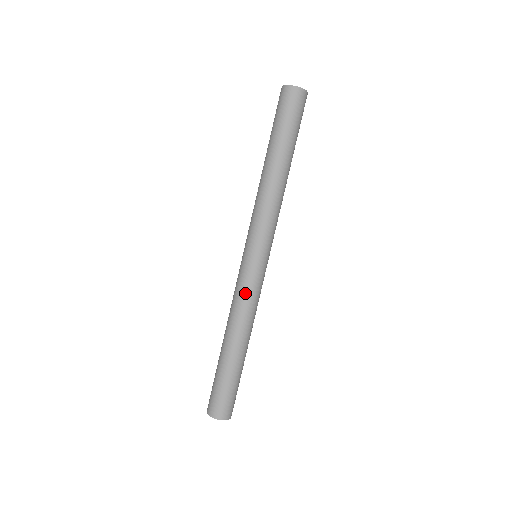
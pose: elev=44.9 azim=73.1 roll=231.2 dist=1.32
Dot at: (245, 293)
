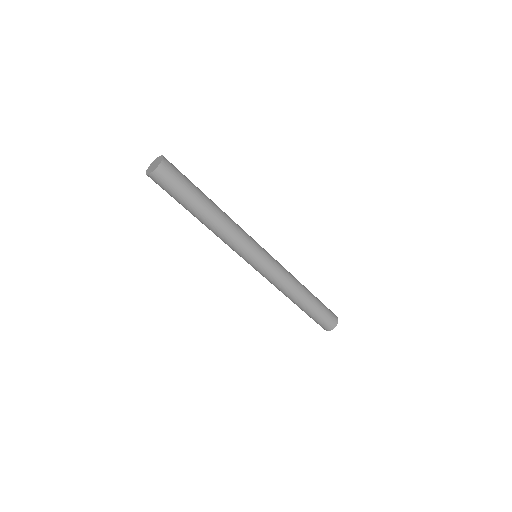
Dot at: (270, 281)
